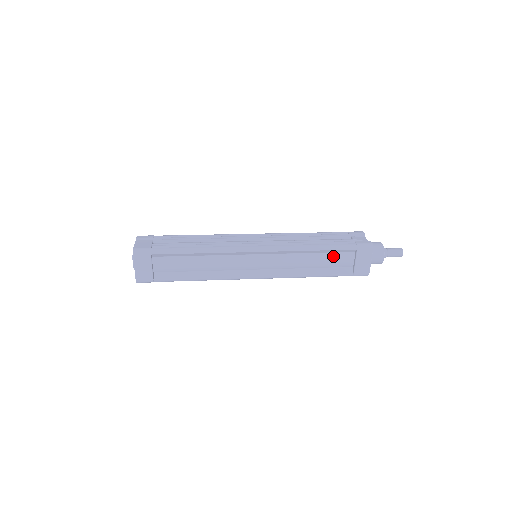
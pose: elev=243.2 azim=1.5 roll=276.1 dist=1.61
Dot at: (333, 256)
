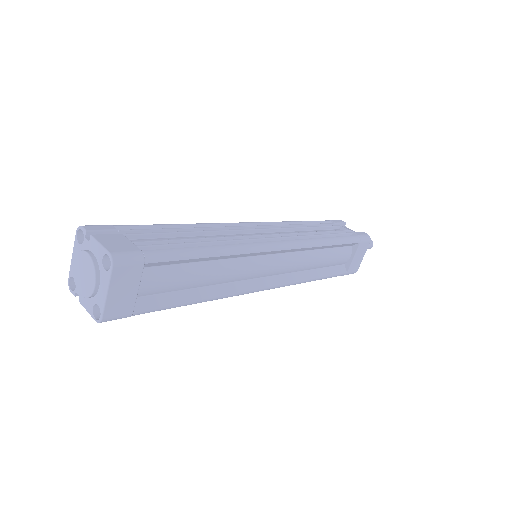
Dot at: (337, 252)
